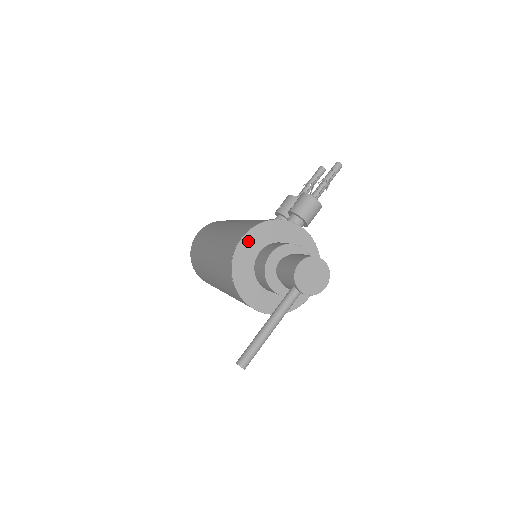
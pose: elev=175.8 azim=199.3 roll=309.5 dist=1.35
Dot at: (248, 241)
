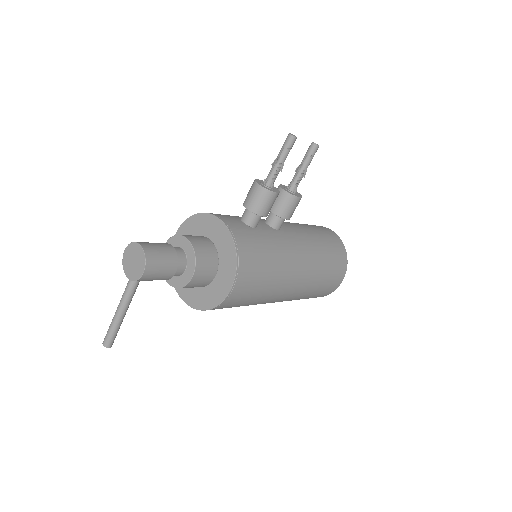
Dot at: occluded
